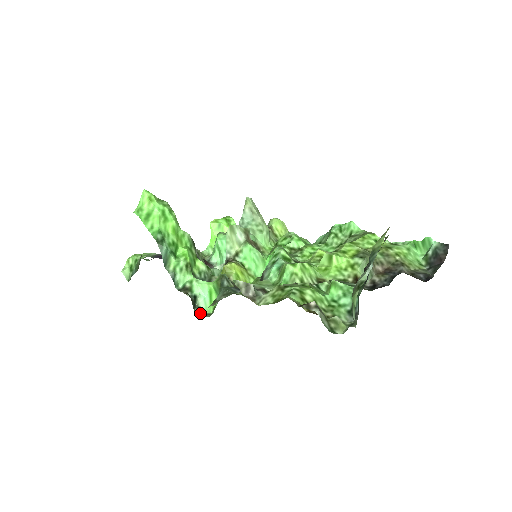
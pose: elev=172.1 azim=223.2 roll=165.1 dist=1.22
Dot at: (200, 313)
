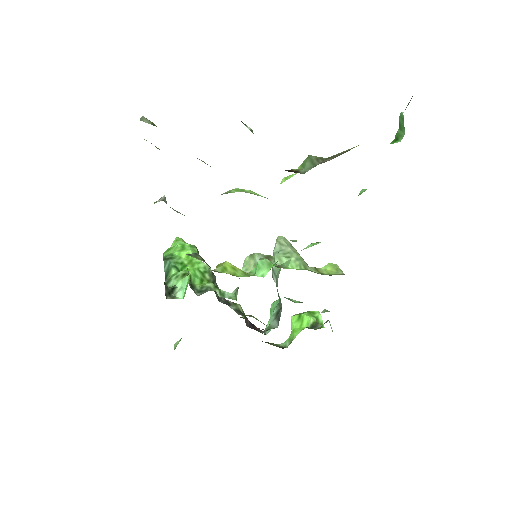
Dot at: (170, 297)
